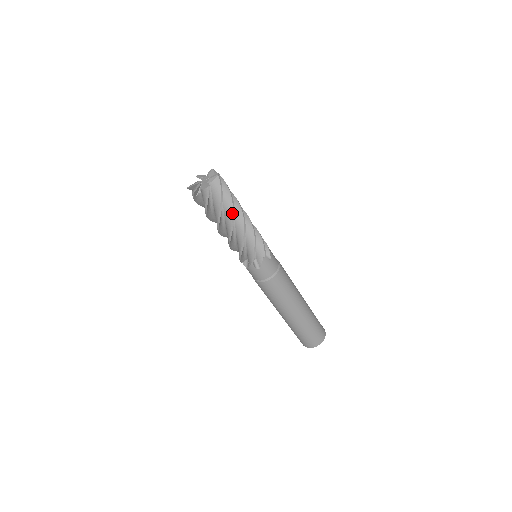
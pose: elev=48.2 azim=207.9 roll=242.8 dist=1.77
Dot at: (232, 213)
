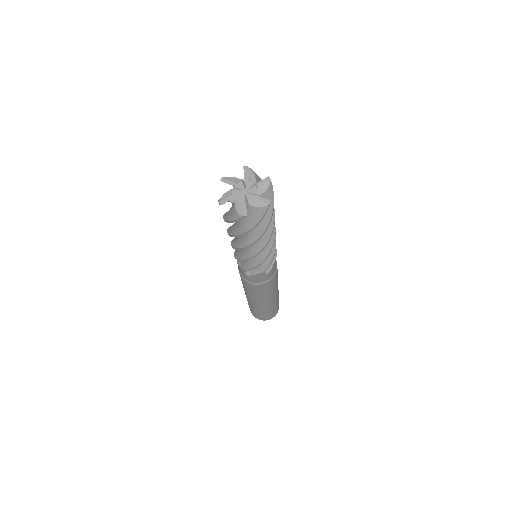
Dot at: (273, 225)
